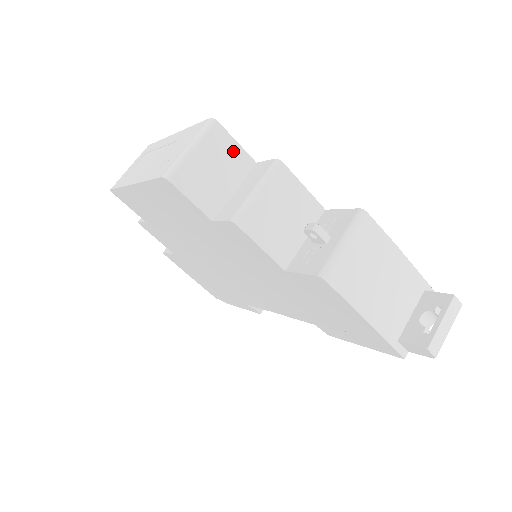
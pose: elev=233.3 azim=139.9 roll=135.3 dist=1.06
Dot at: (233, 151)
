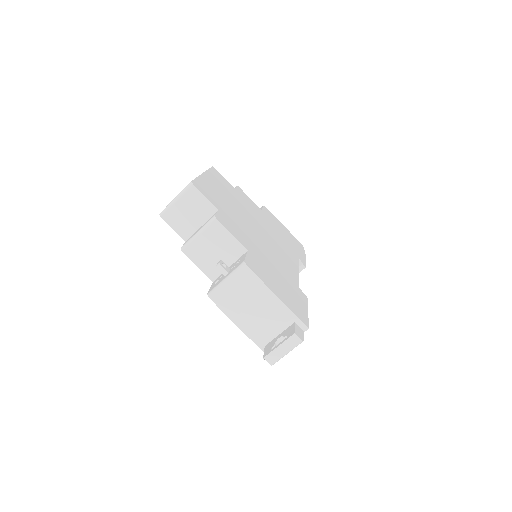
Dot at: (202, 202)
